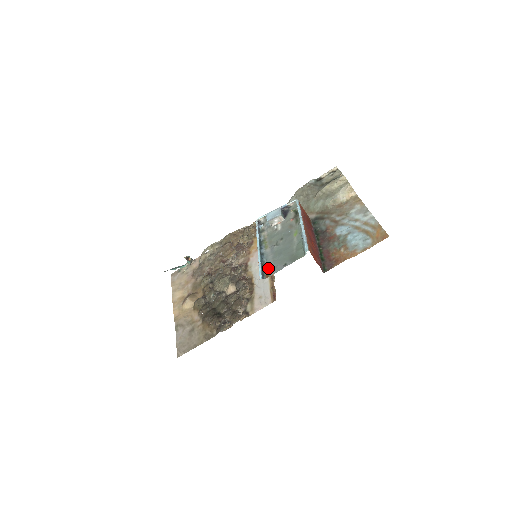
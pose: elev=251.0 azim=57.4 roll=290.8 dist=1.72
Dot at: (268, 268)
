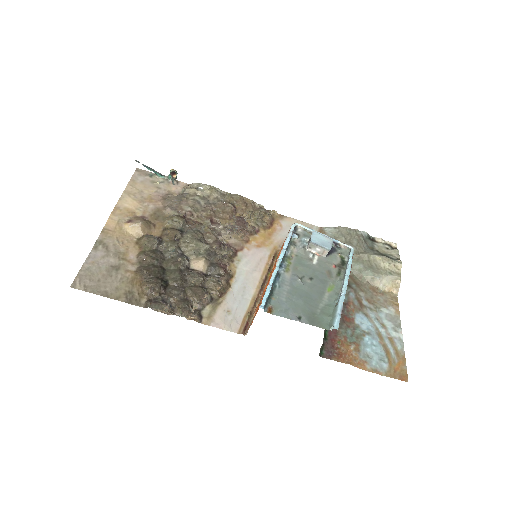
Dot at: (276, 300)
